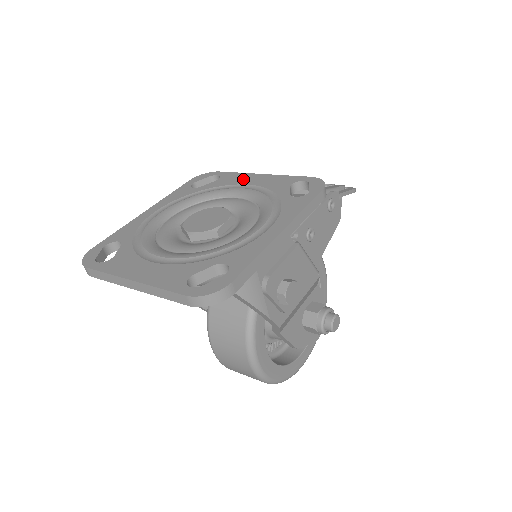
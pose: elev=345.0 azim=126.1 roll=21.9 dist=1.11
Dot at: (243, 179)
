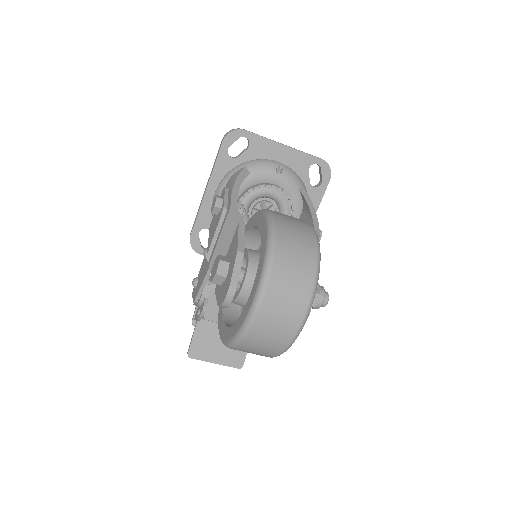
Dot at: occluded
